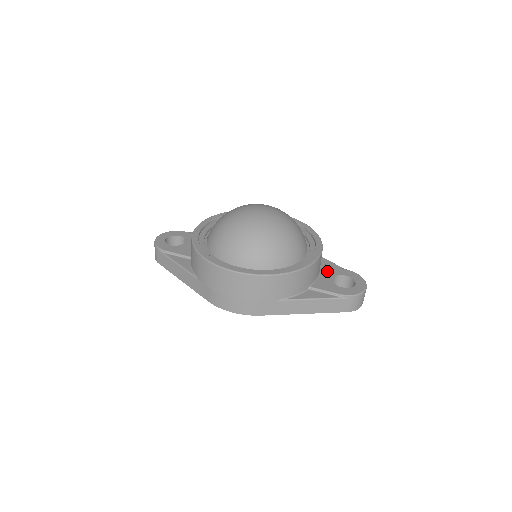
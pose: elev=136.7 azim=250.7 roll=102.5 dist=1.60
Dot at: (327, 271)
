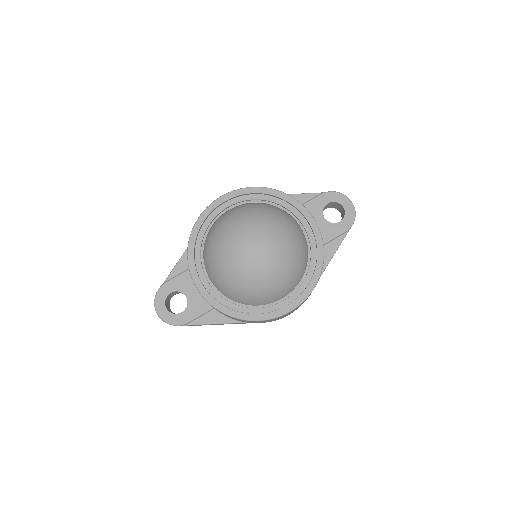
Dot at: (312, 213)
